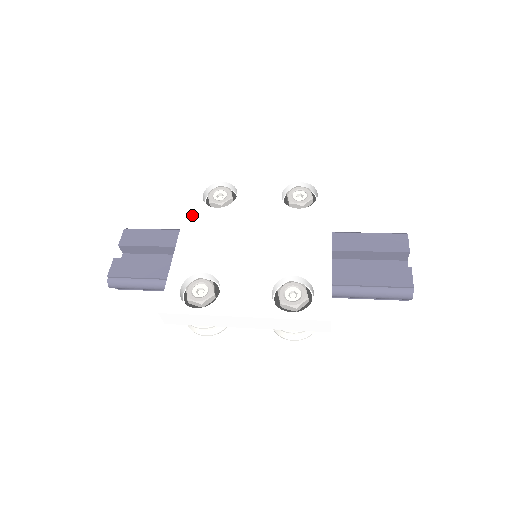
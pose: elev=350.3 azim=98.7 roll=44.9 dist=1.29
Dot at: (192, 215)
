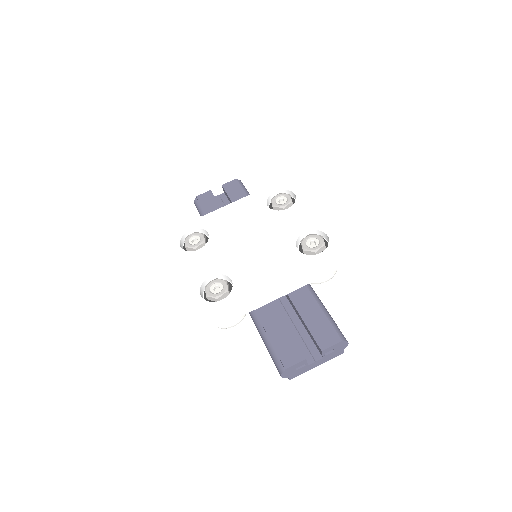
Dot at: (253, 198)
